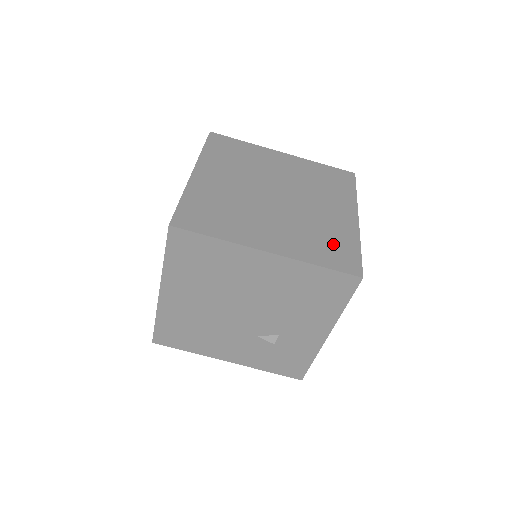
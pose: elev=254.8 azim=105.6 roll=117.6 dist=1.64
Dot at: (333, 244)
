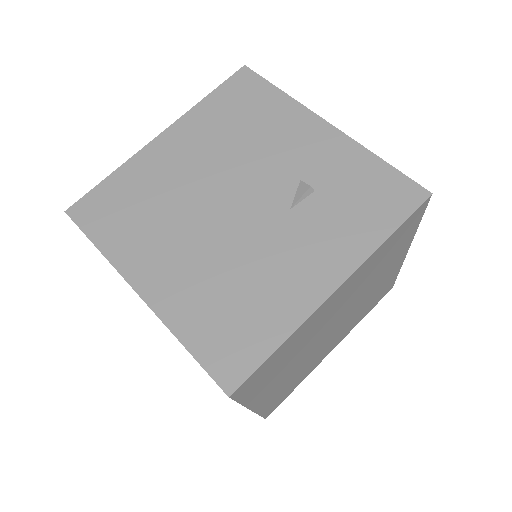
Dot at: occluded
